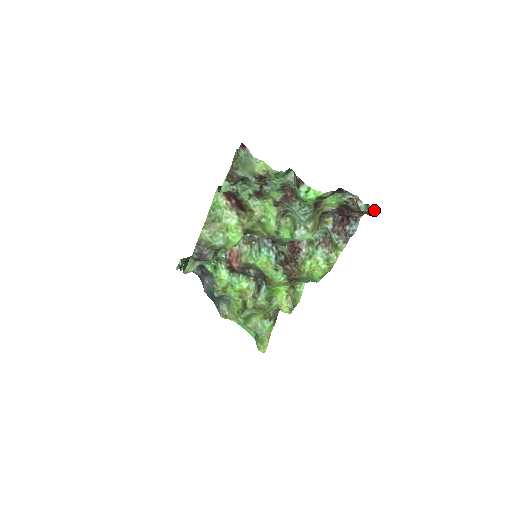
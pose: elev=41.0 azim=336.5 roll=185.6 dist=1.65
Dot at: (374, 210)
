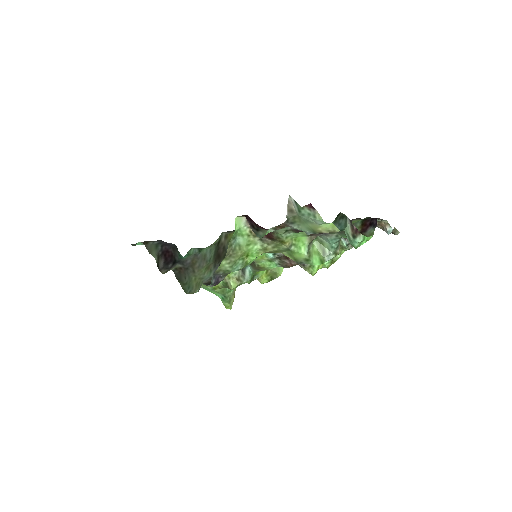
Dot at: (398, 232)
